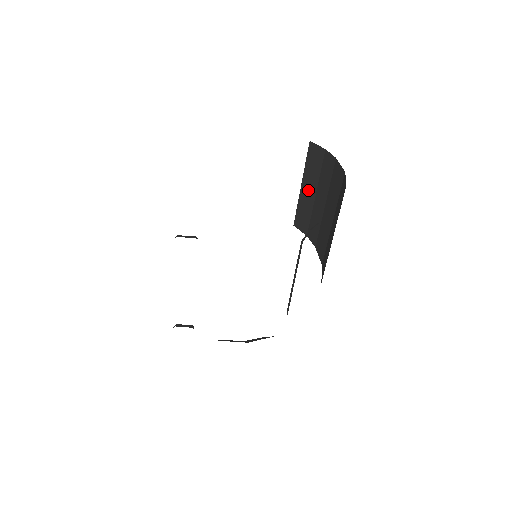
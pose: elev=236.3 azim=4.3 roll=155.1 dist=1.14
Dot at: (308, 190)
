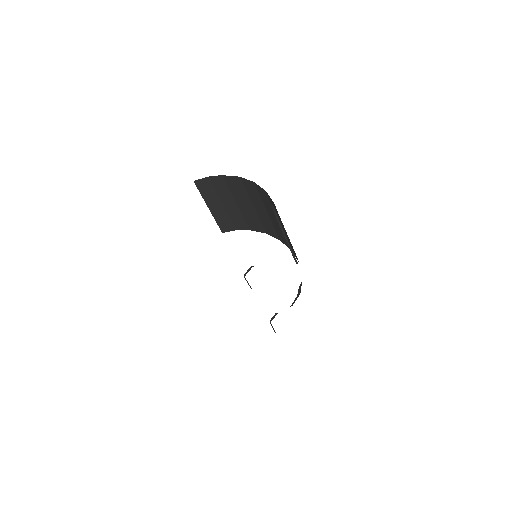
Dot at: (216, 206)
